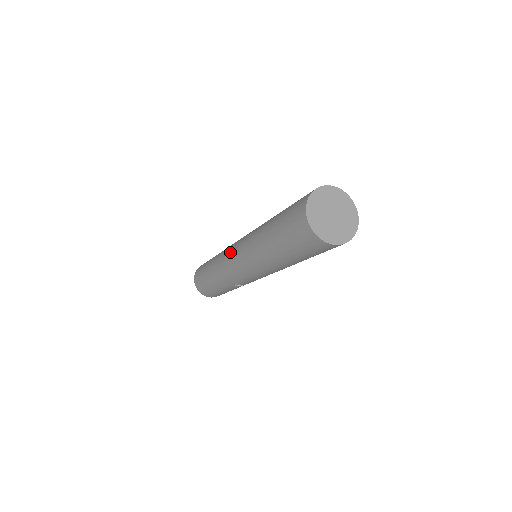
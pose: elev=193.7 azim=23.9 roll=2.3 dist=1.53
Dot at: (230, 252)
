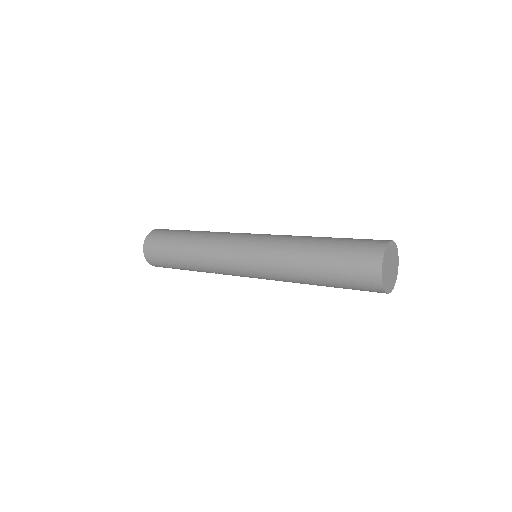
Dot at: (234, 243)
